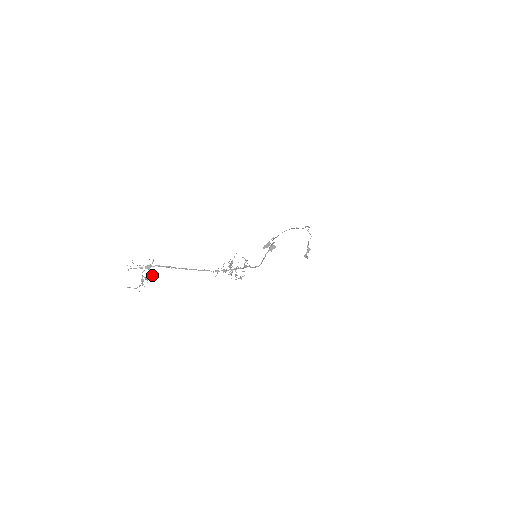
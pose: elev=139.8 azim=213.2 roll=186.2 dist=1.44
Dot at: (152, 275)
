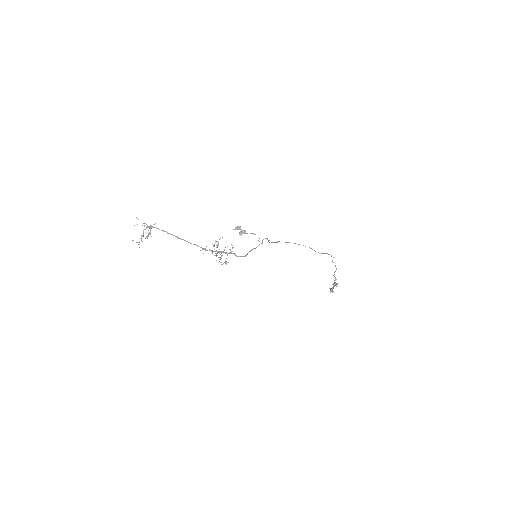
Dot at: occluded
